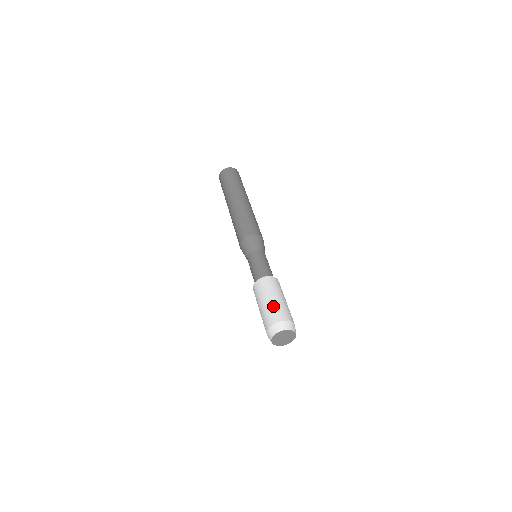
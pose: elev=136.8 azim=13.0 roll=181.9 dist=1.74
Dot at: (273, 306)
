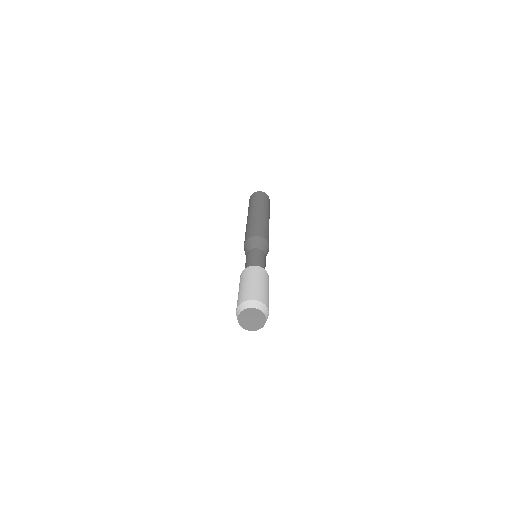
Dot at: (264, 291)
